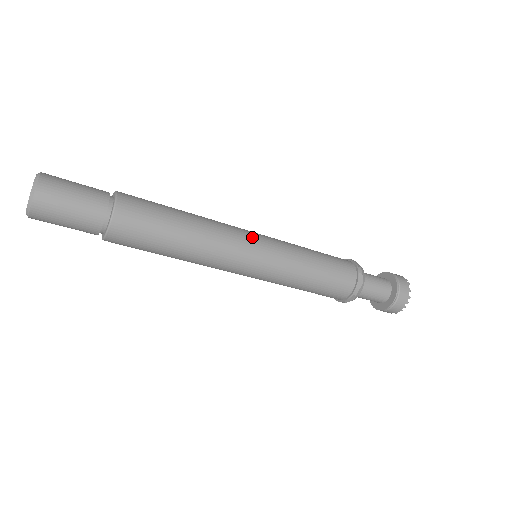
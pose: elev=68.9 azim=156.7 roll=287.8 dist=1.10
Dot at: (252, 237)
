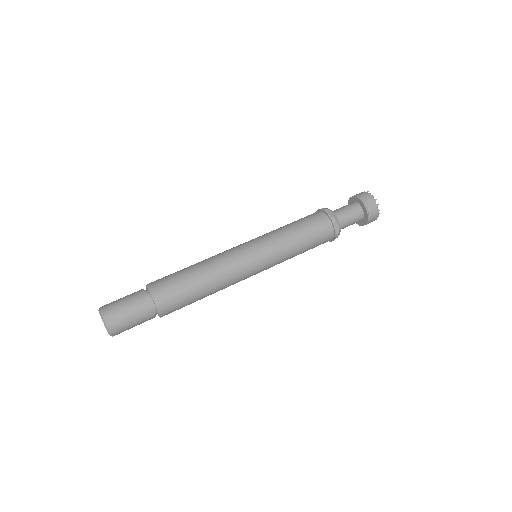
Dot at: (248, 255)
